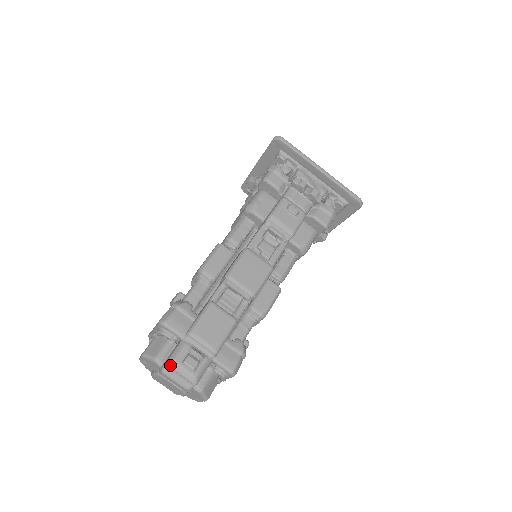
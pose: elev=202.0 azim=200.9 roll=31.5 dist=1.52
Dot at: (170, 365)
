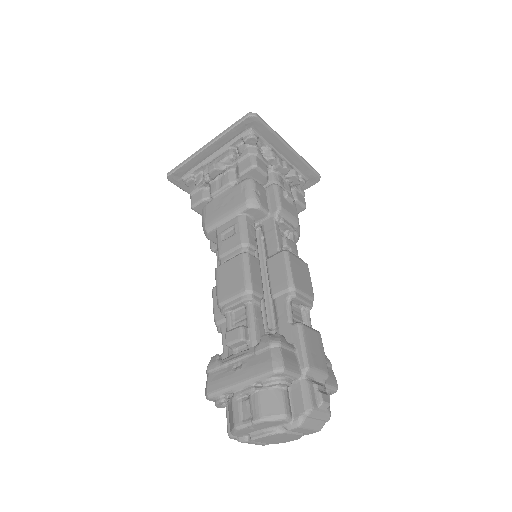
Dot at: (311, 414)
